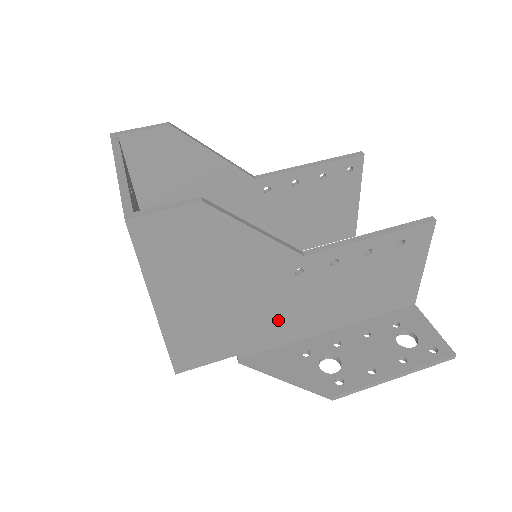
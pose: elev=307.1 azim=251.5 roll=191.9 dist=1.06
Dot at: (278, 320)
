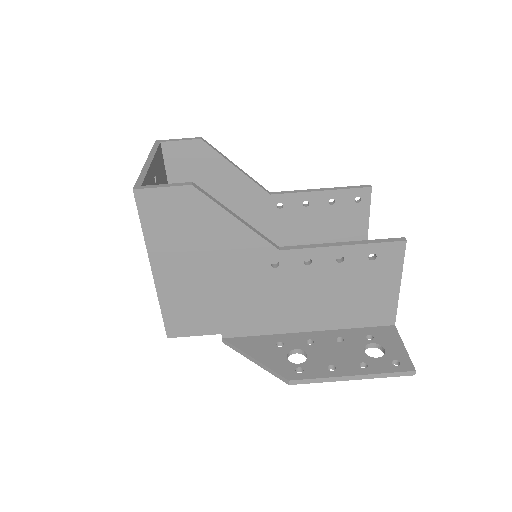
Dot at: (258, 308)
